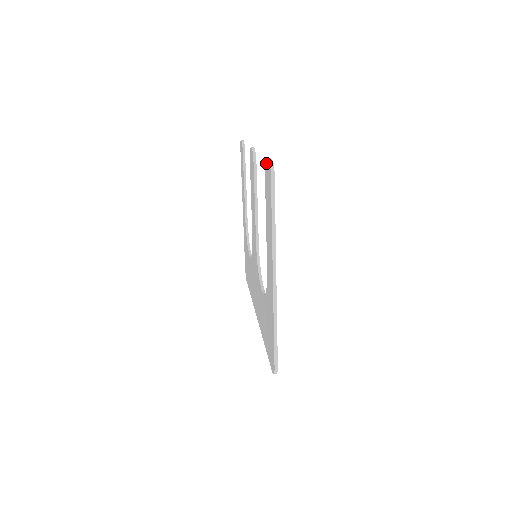
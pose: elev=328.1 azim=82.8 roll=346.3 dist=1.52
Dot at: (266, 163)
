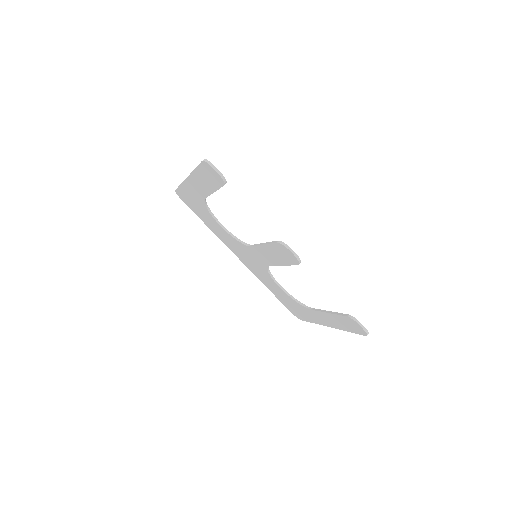
Dot at: (356, 324)
